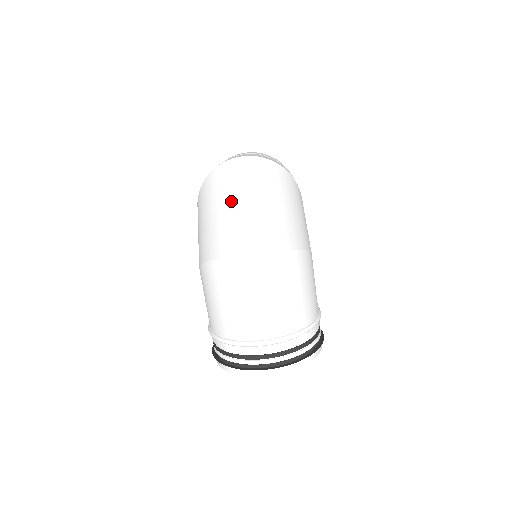
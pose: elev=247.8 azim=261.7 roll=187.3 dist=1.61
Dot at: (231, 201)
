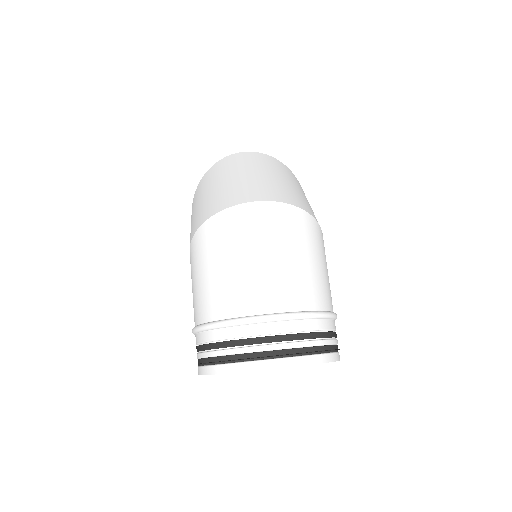
Dot at: (234, 174)
